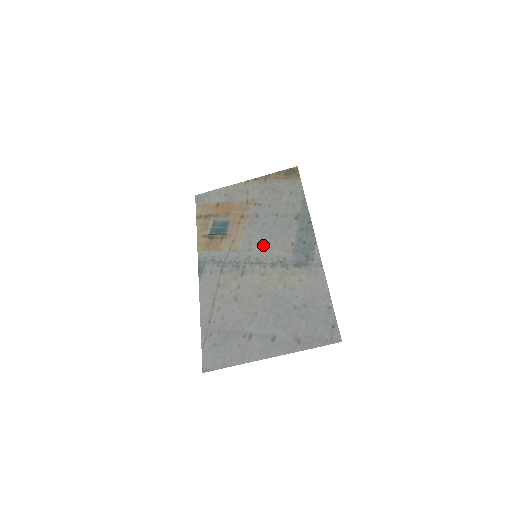
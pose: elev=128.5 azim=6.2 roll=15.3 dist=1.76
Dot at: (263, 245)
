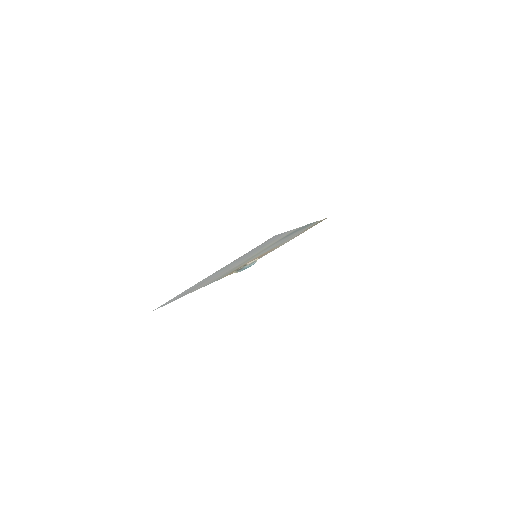
Dot at: occluded
